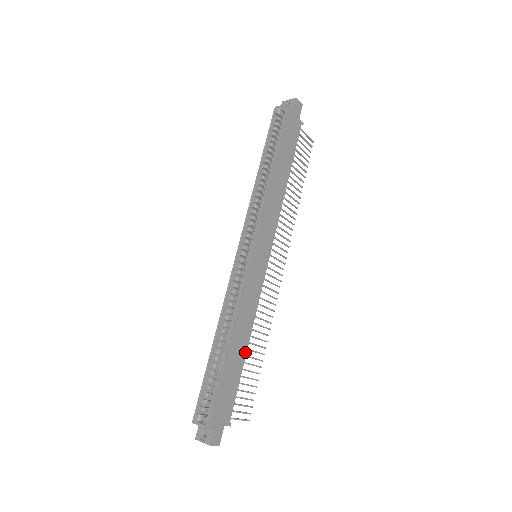
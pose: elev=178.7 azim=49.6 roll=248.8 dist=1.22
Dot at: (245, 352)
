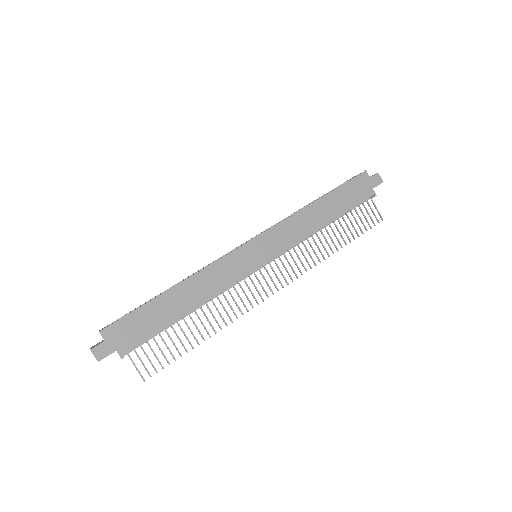
Dot at: (184, 313)
